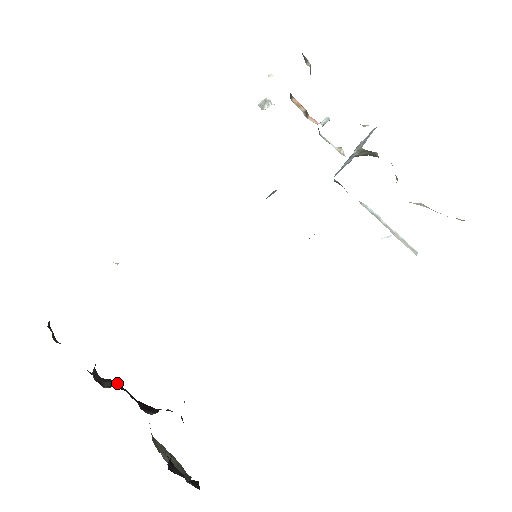
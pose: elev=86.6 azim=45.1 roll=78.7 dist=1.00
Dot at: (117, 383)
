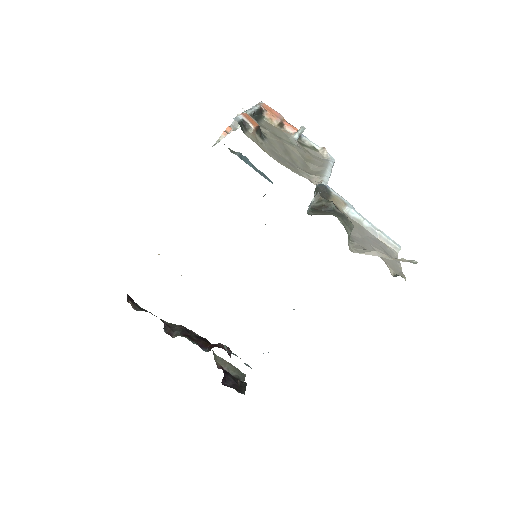
Dot at: (183, 329)
